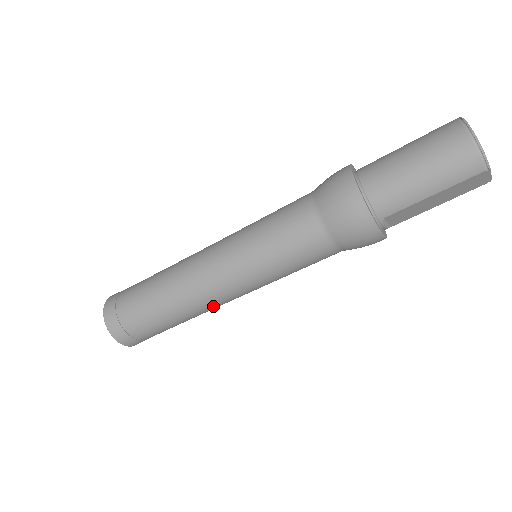
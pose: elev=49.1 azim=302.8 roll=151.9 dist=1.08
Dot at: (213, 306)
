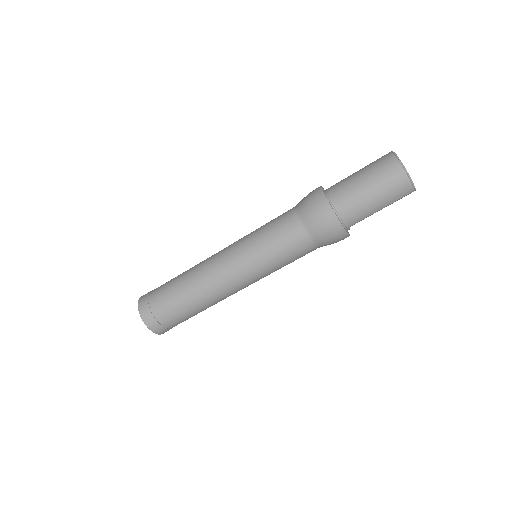
Dot at: occluded
